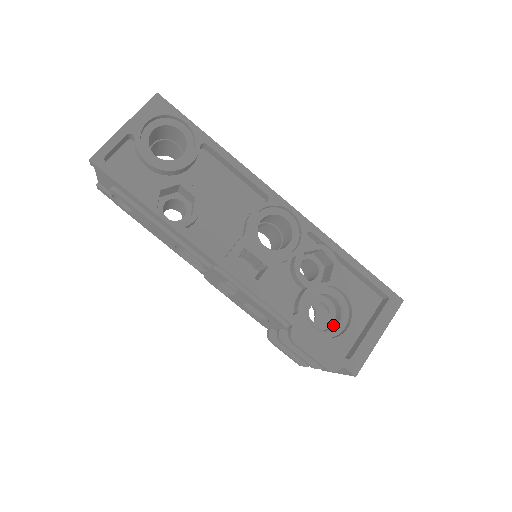
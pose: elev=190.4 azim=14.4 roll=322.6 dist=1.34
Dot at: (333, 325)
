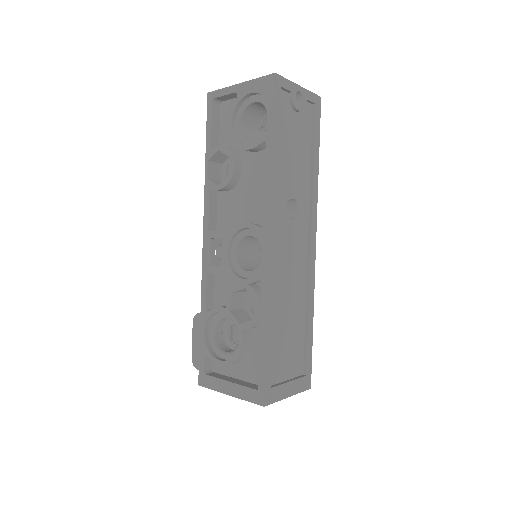
Dot at: (229, 350)
